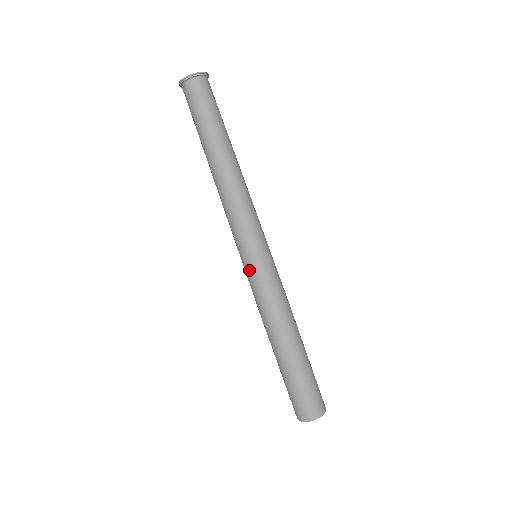
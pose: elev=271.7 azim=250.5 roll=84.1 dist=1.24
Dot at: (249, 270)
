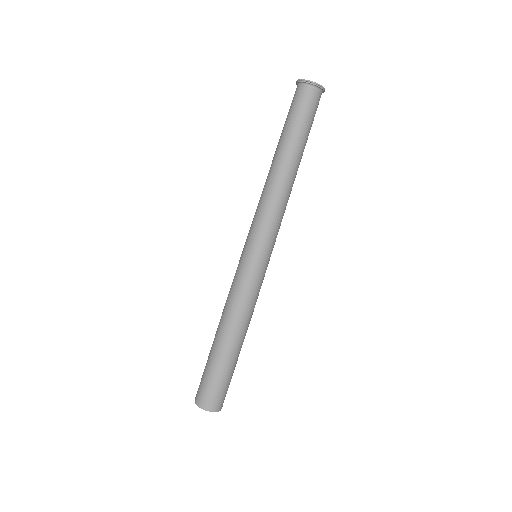
Dot at: (244, 264)
